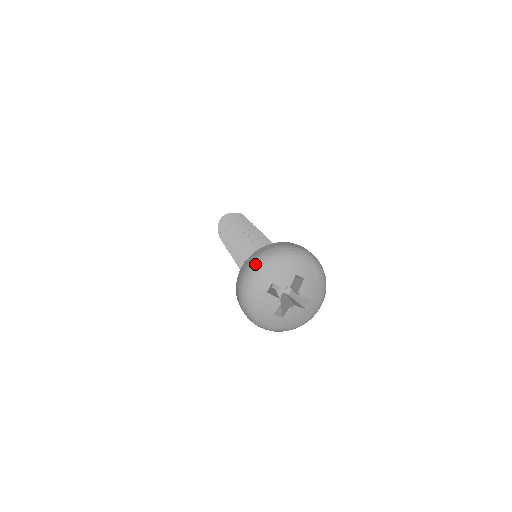
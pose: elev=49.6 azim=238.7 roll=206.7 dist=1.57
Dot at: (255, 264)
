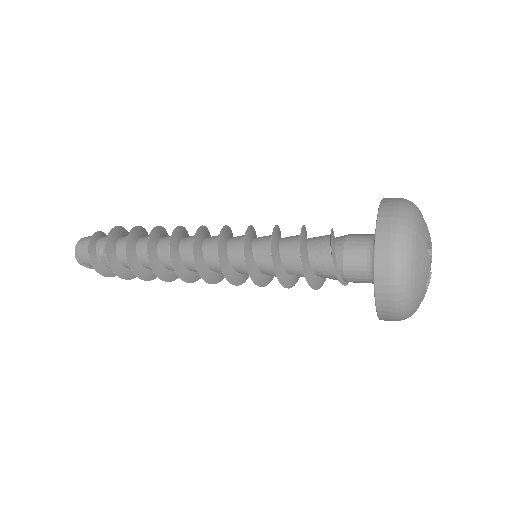
Dot at: (407, 212)
